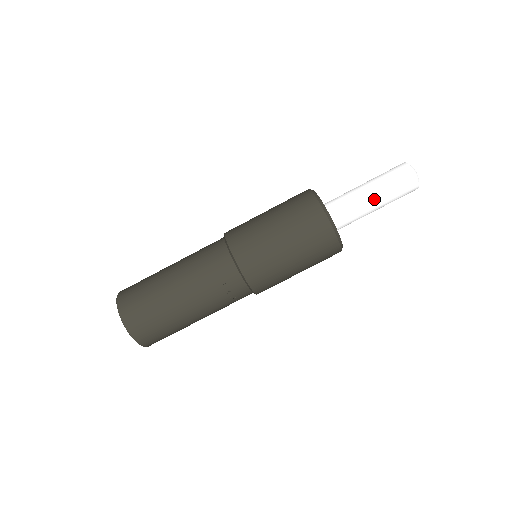
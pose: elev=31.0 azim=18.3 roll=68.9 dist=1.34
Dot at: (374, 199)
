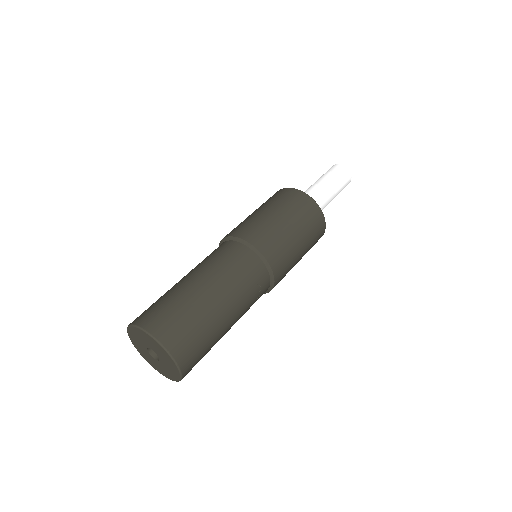
Dot at: (332, 196)
